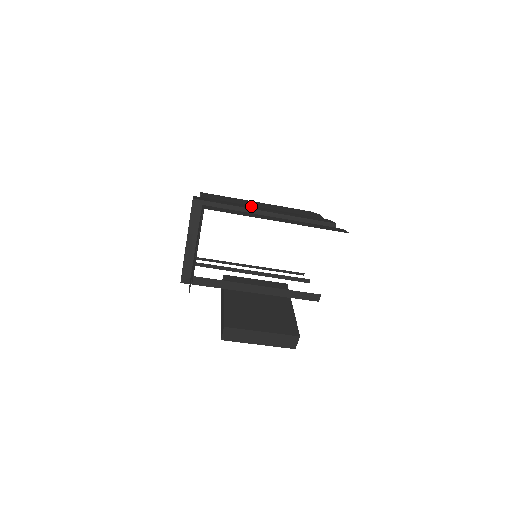
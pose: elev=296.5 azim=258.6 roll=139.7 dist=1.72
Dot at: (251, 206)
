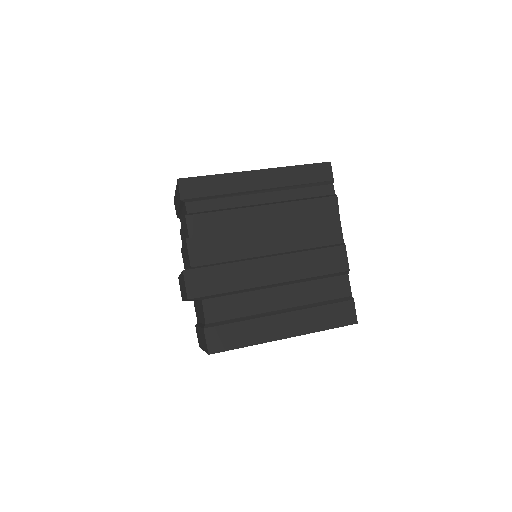
Dot at: (253, 264)
